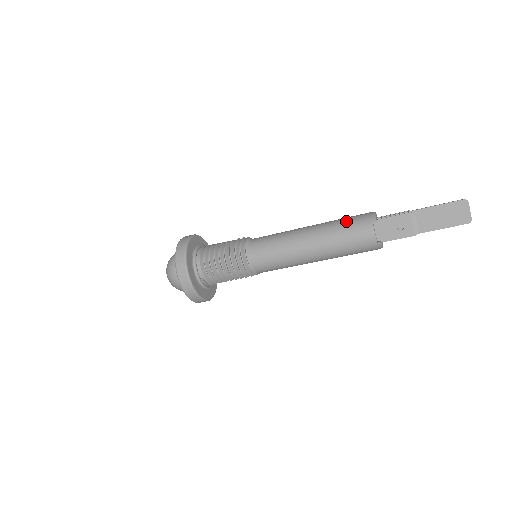
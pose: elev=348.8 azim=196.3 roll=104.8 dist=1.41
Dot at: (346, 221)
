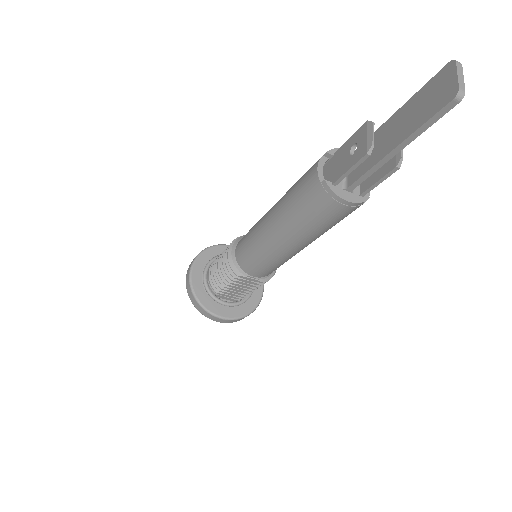
Dot at: occluded
